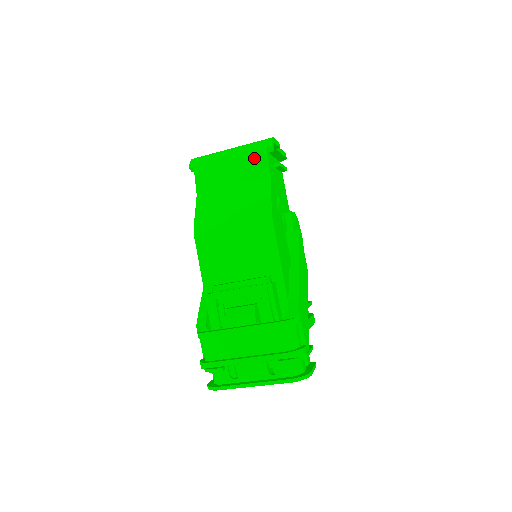
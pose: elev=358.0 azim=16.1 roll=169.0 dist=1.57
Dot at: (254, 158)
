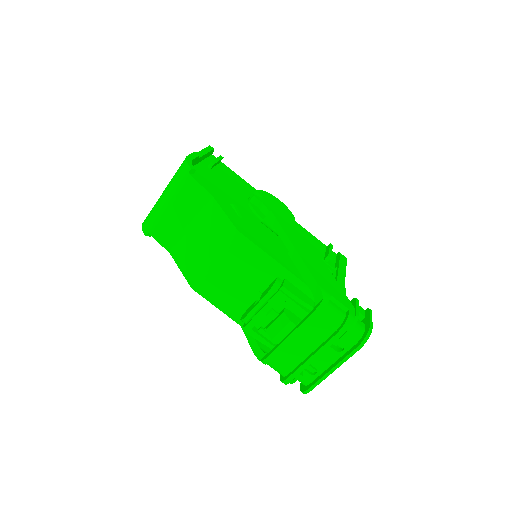
Dot at: (186, 190)
